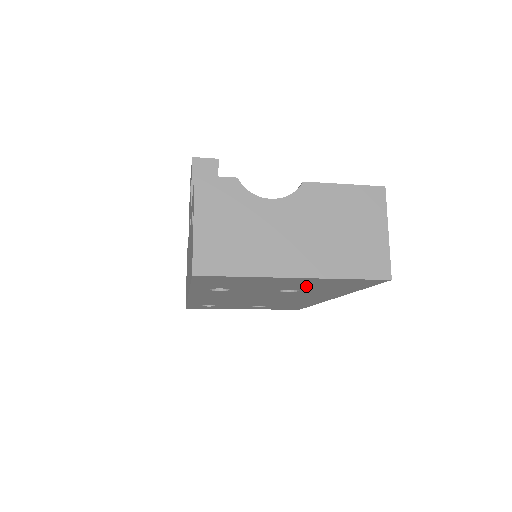
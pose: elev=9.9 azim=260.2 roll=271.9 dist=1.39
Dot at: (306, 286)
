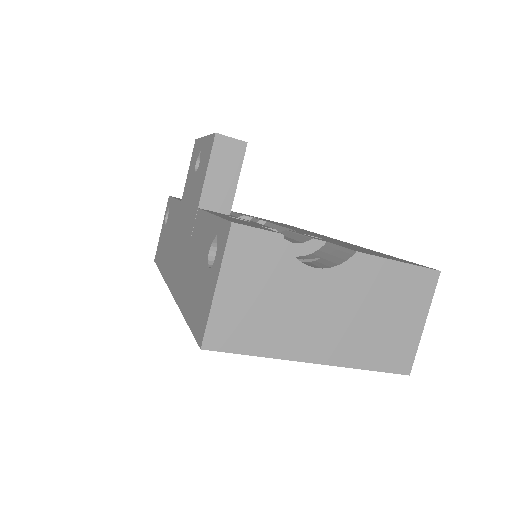
Dot at: occluded
